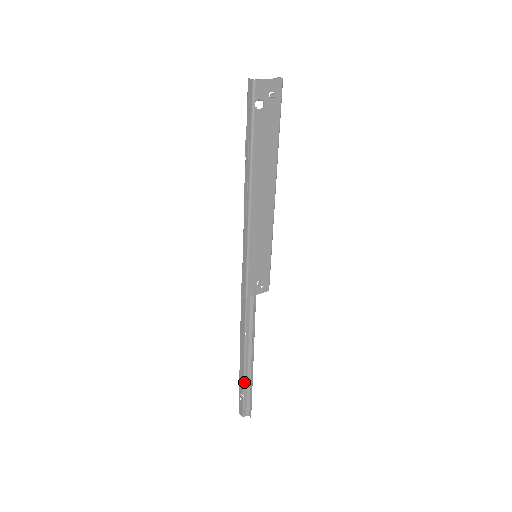
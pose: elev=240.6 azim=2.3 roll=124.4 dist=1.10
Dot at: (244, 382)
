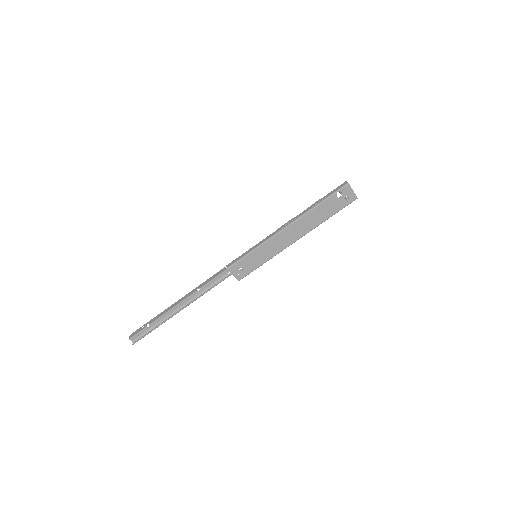
Dot at: (160, 317)
